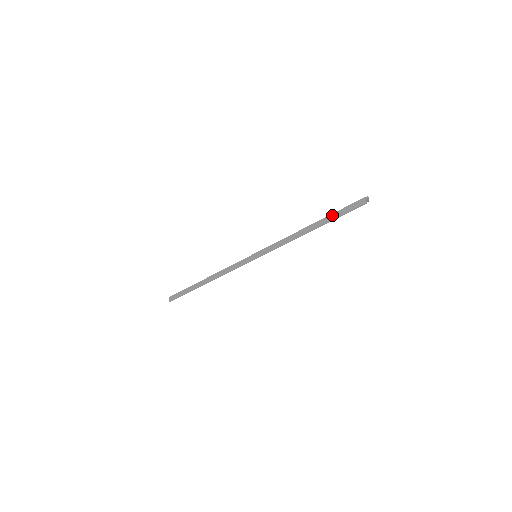
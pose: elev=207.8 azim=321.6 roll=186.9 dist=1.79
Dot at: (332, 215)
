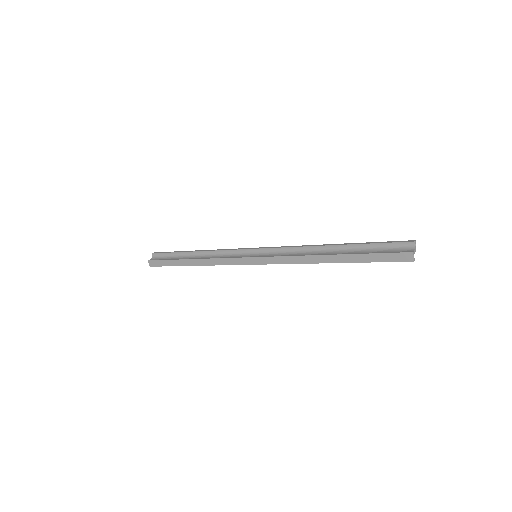
Dot at: (363, 256)
